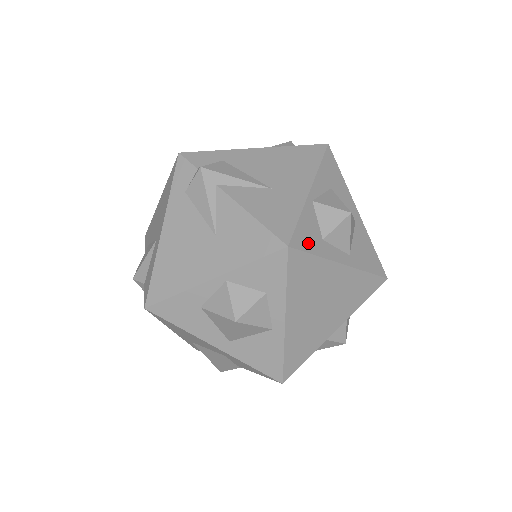
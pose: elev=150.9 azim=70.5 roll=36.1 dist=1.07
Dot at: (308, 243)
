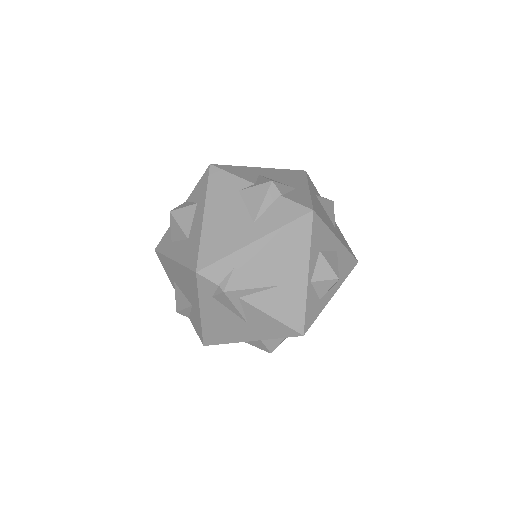
Dot at: (313, 316)
